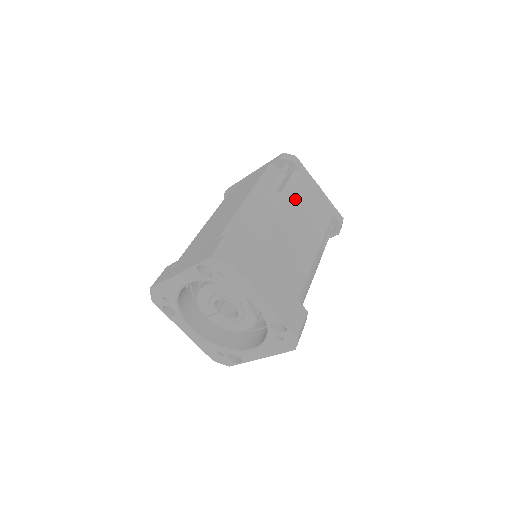
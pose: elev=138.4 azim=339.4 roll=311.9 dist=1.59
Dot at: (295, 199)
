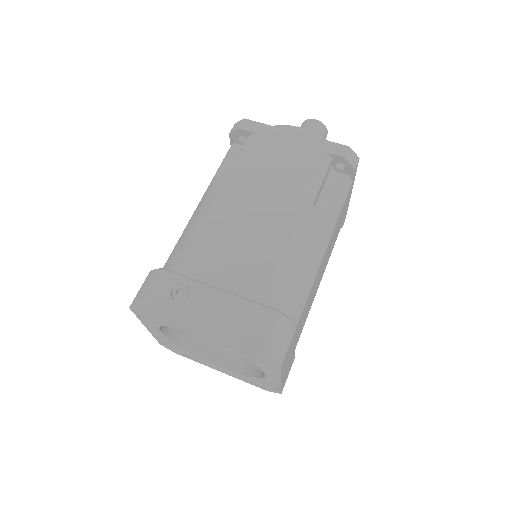
Dot at: (336, 226)
